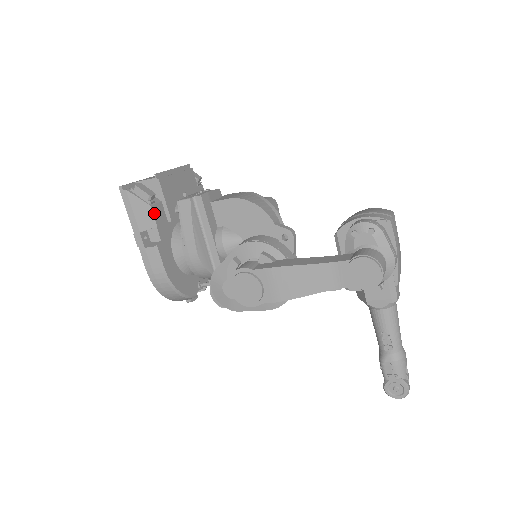
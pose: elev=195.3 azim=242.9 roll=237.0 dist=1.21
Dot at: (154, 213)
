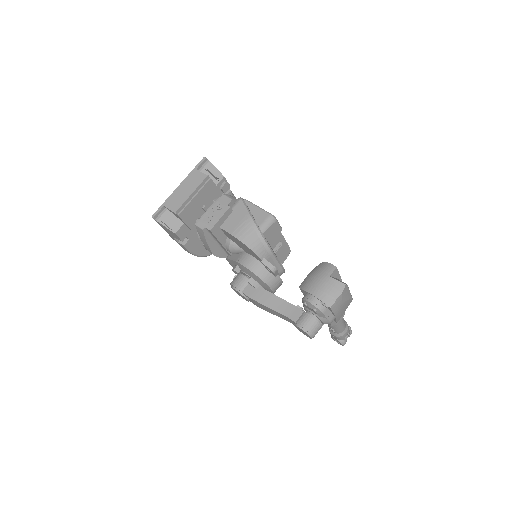
Dot at: (178, 235)
